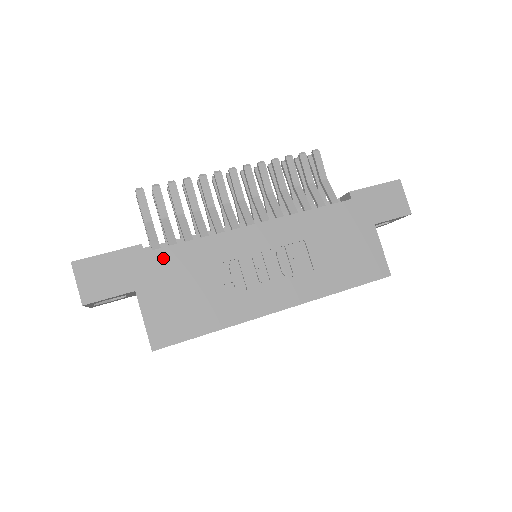
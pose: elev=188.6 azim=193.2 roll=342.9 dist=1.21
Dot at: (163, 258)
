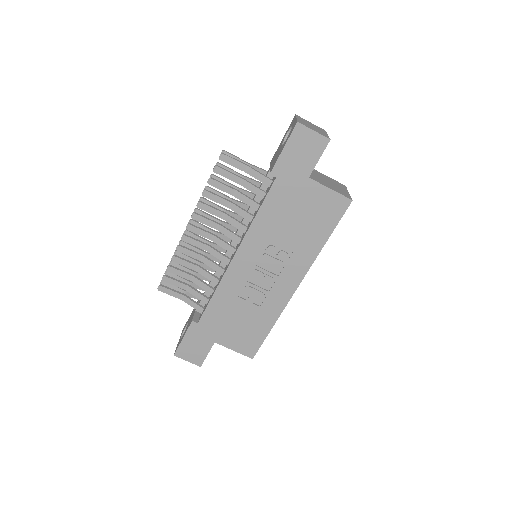
Dot at: (209, 318)
